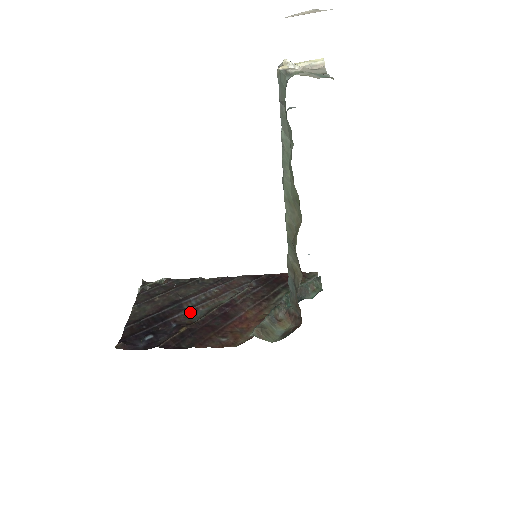
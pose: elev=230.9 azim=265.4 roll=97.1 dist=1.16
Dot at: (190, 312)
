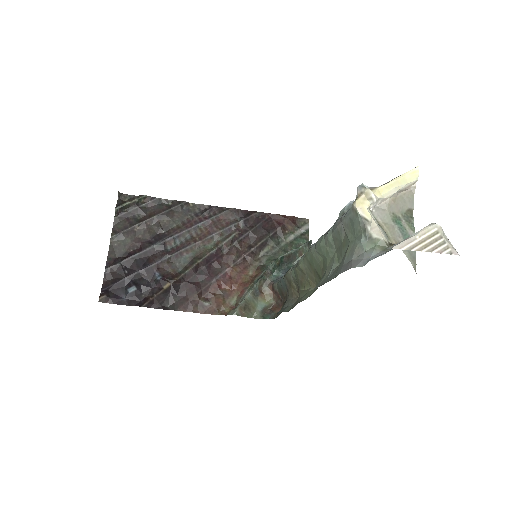
Dot at: (174, 258)
